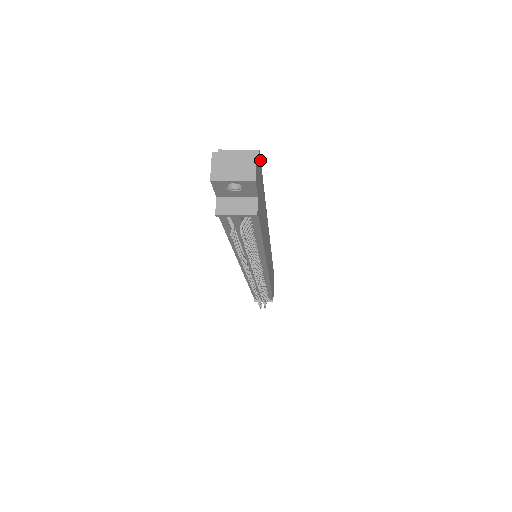
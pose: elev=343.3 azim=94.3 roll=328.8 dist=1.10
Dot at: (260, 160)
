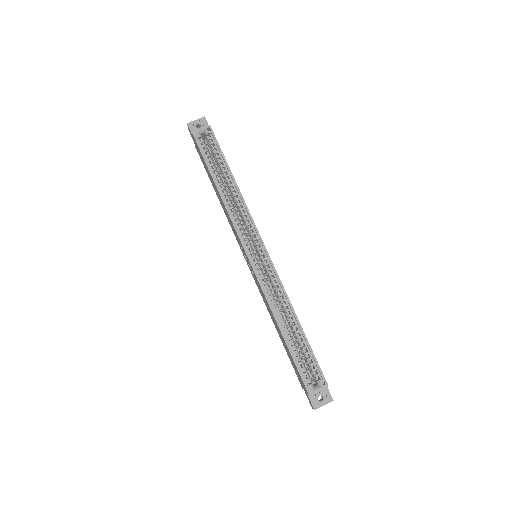
Dot at: occluded
